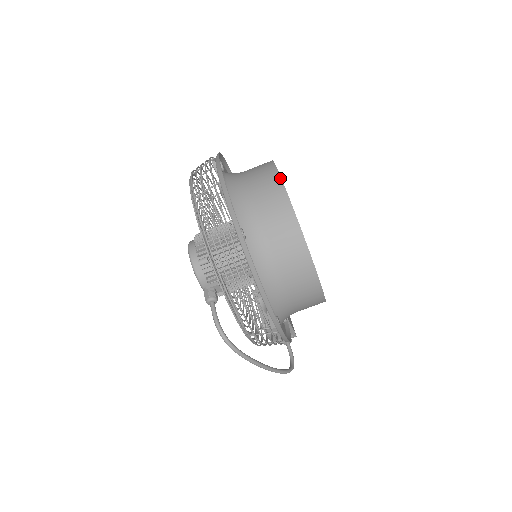
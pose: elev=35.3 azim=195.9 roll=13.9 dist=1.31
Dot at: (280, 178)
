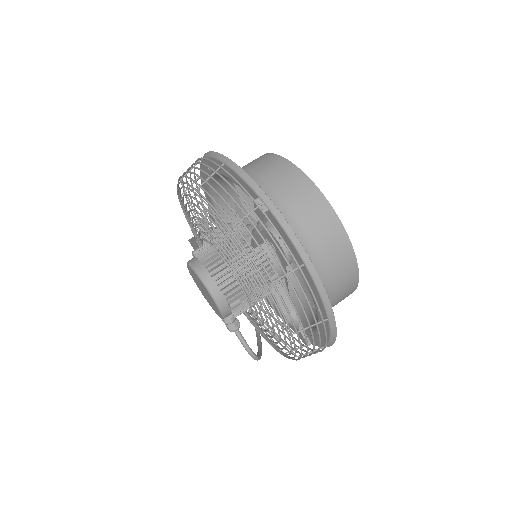
Dot at: (341, 224)
